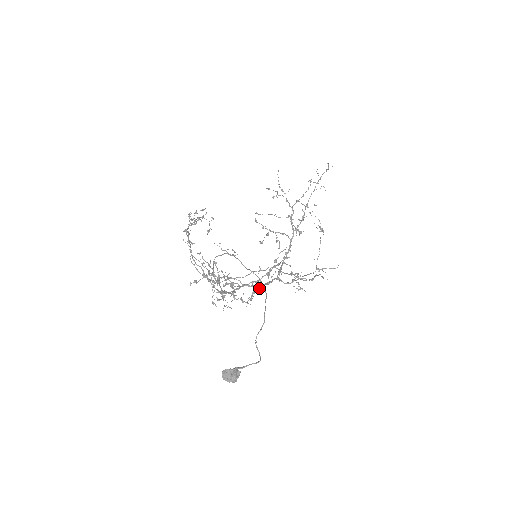
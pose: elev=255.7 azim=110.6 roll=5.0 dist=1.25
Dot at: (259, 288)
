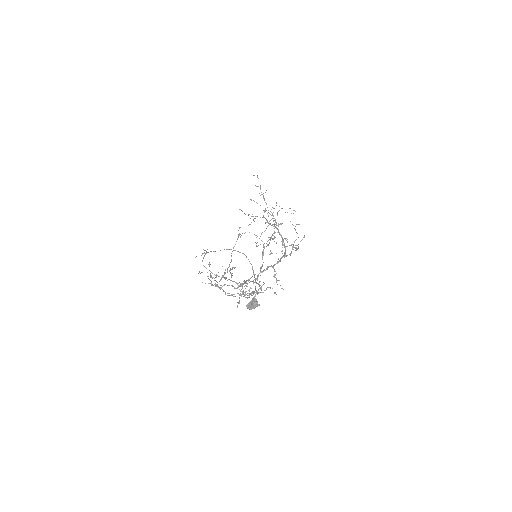
Dot at: (274, 270)
